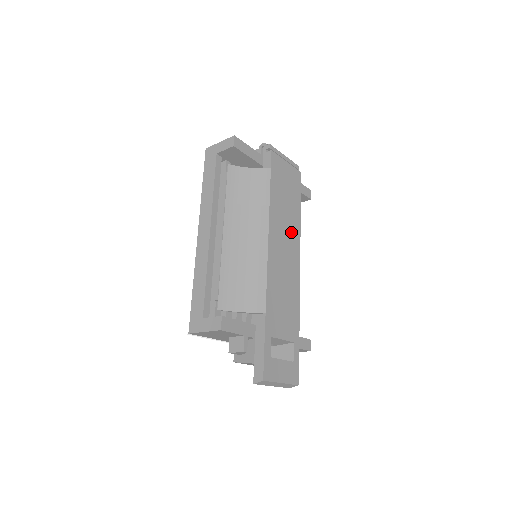
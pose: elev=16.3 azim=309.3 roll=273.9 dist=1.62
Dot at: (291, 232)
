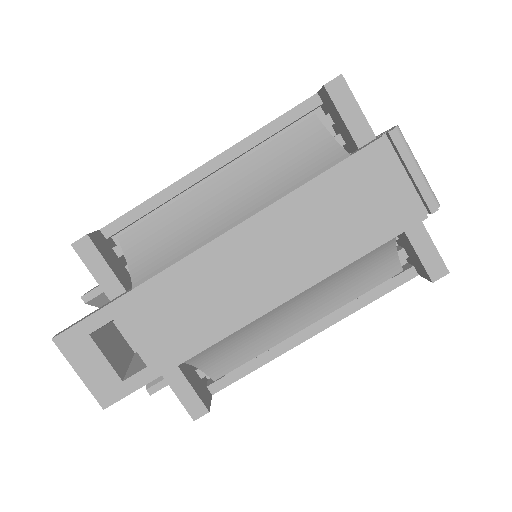
Dot at: (298, 262)
